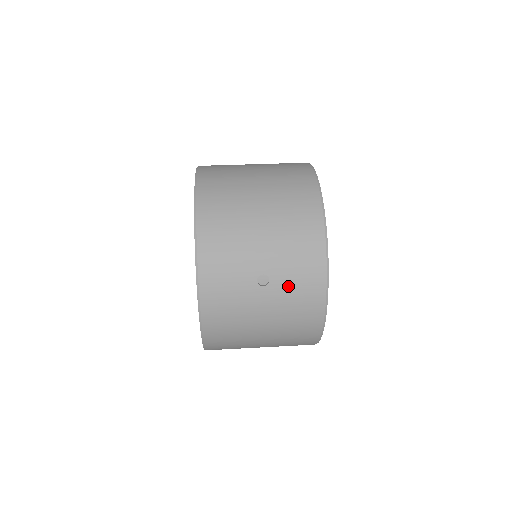
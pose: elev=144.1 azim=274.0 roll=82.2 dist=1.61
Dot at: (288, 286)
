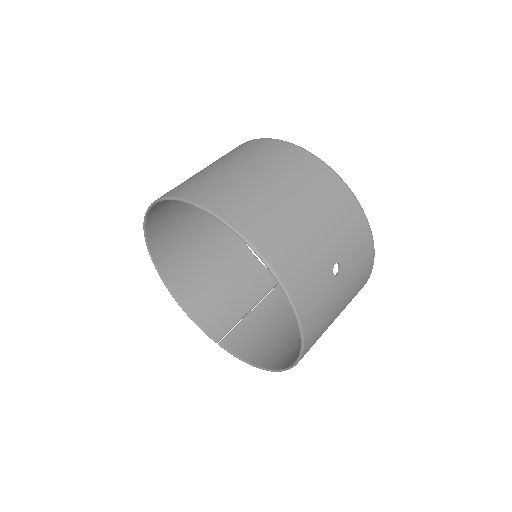
Dot at: (352, 261)
